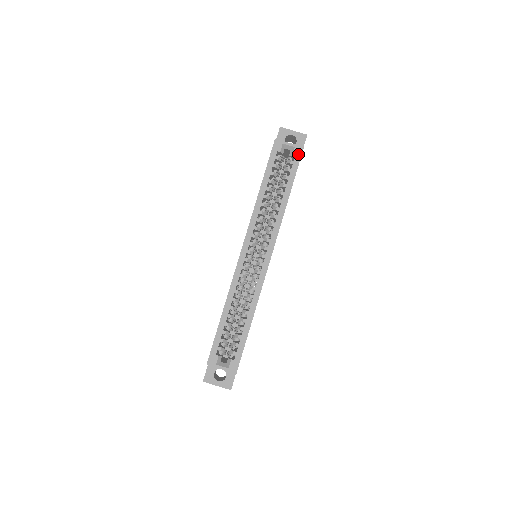
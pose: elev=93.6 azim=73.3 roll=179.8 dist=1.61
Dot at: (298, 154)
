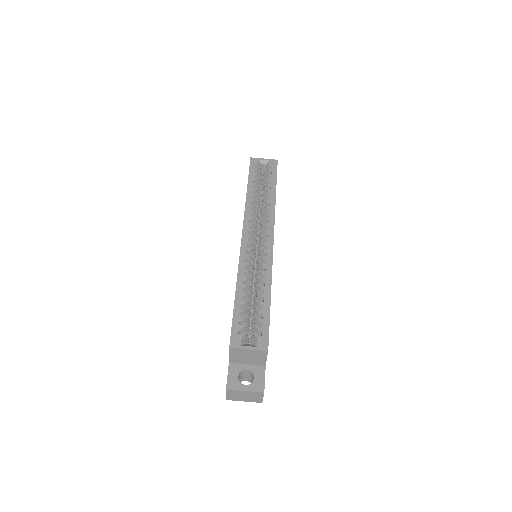
Dot at: (274, 164)
